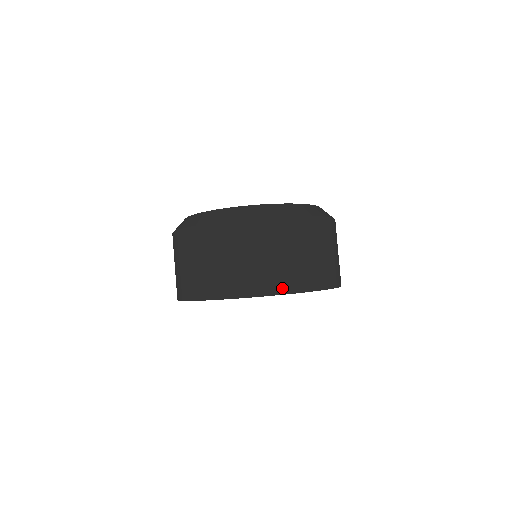
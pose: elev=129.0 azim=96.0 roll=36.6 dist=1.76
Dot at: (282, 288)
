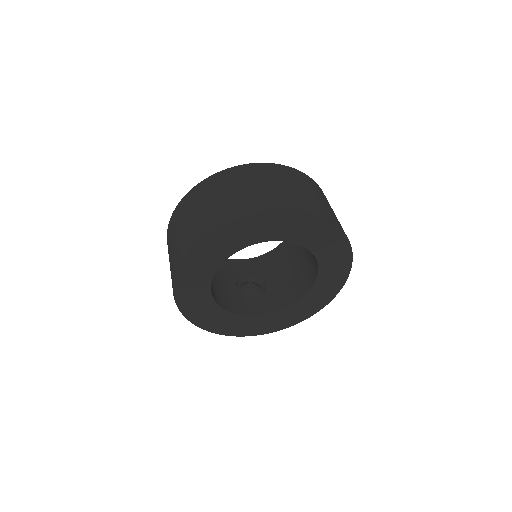
Dot at: (293, 205)
